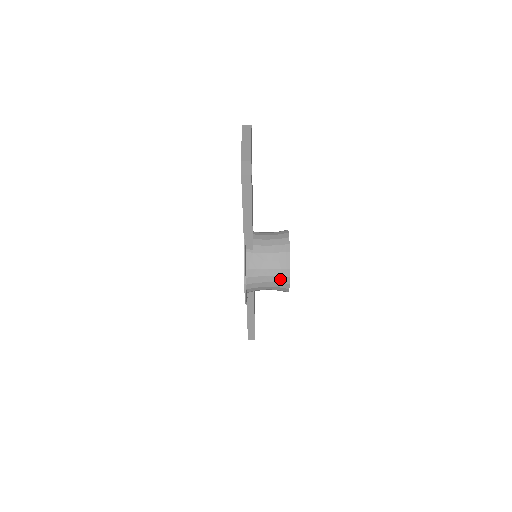
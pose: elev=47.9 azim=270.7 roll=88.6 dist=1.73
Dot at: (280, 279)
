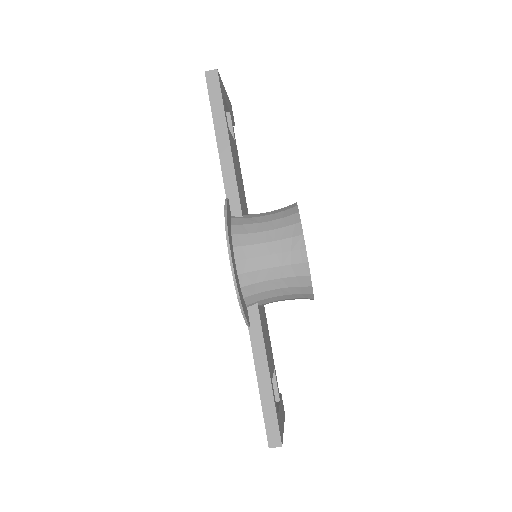
Dot at: (289, 244)
